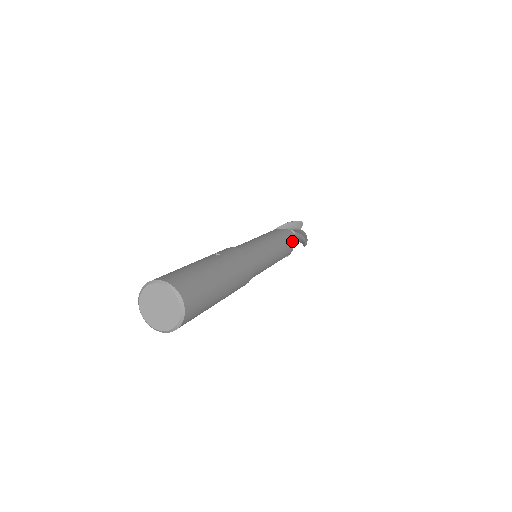
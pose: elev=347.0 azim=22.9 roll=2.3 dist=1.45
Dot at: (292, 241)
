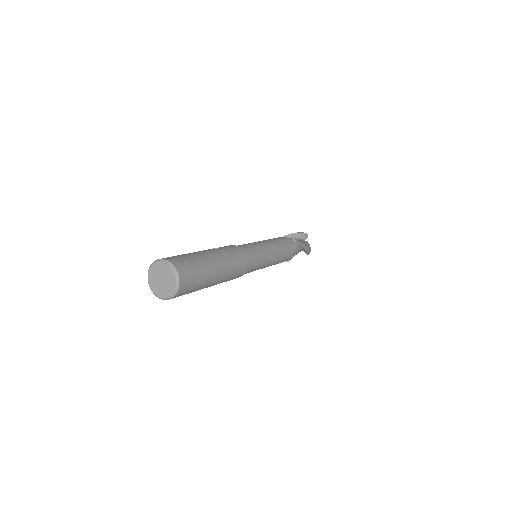
Dot at: (292, 248)
